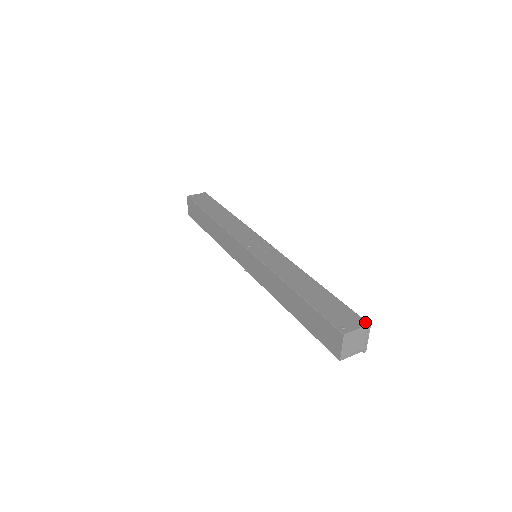
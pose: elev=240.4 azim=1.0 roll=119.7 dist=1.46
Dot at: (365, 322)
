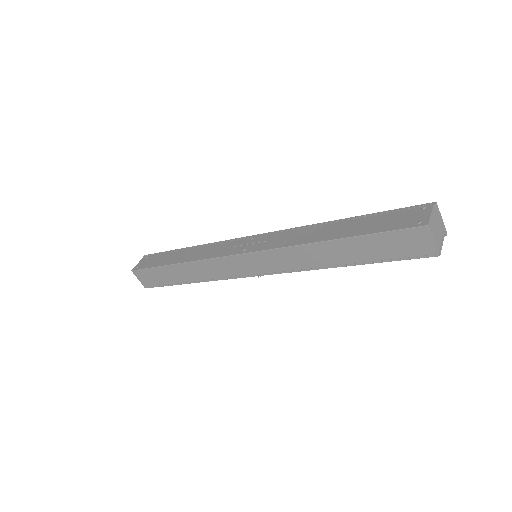
Dot at: (428, 204)
